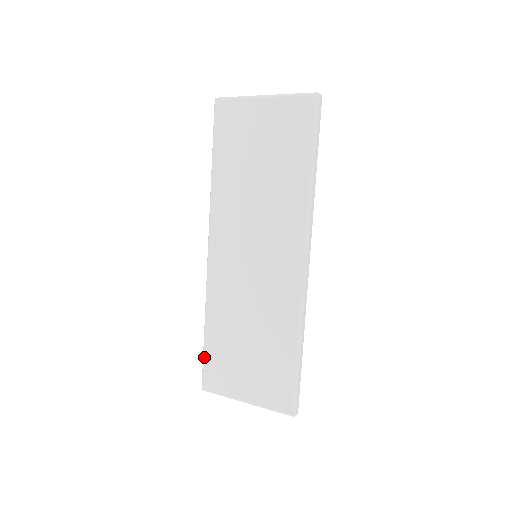
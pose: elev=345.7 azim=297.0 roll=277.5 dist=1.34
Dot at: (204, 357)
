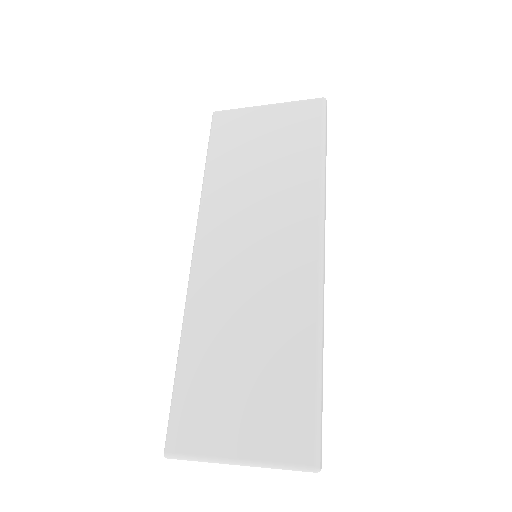
Dot at: (173, 399)
